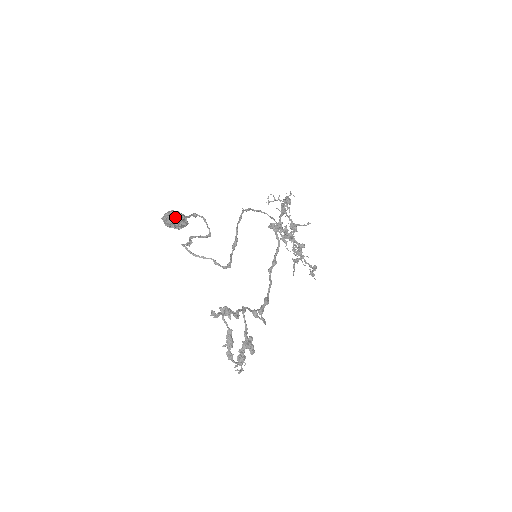
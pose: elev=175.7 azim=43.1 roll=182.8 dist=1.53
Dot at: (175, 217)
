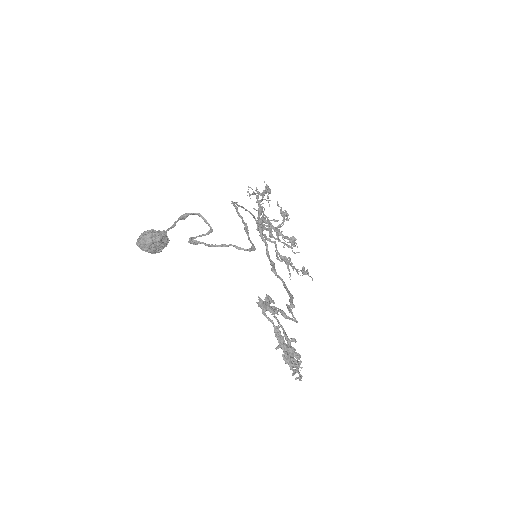
Dot at: (155, 233)
